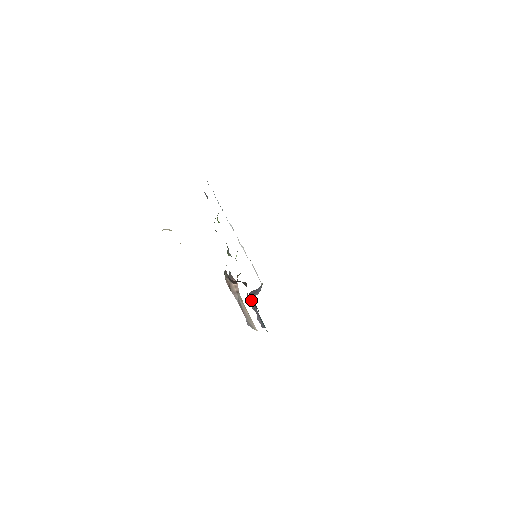
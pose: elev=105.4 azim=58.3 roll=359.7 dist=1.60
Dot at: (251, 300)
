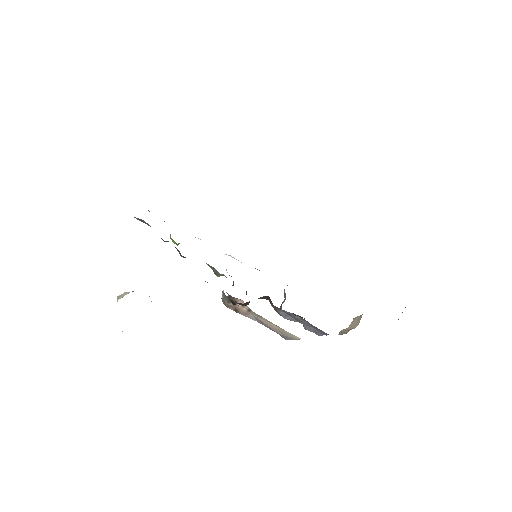
Dot at: (289, 313)
